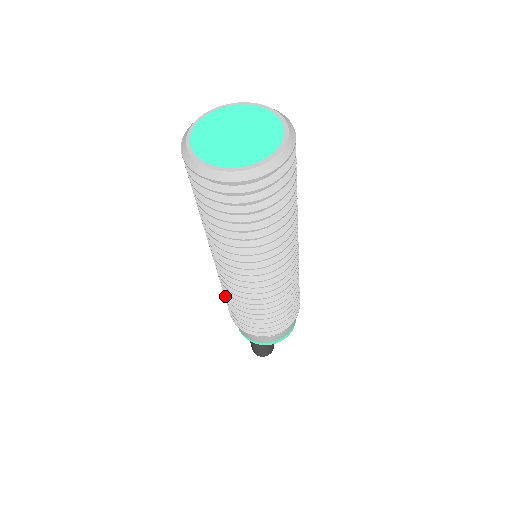
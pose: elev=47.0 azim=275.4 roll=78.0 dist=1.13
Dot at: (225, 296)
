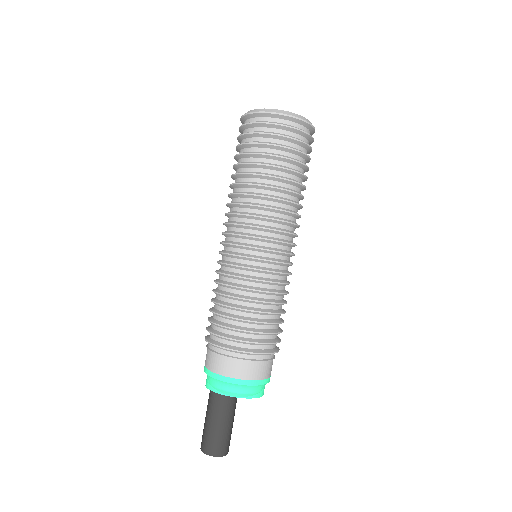
Dot at: (215, 291)
